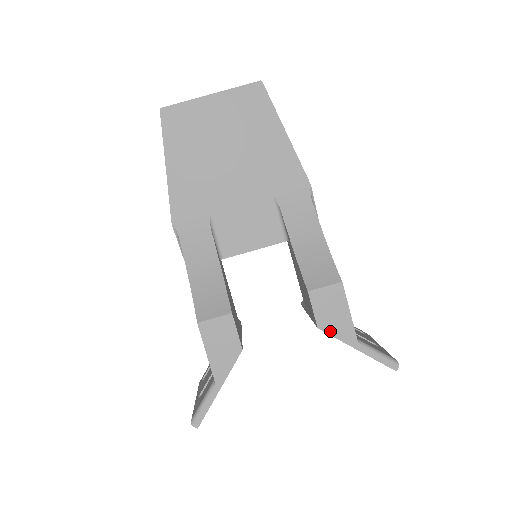
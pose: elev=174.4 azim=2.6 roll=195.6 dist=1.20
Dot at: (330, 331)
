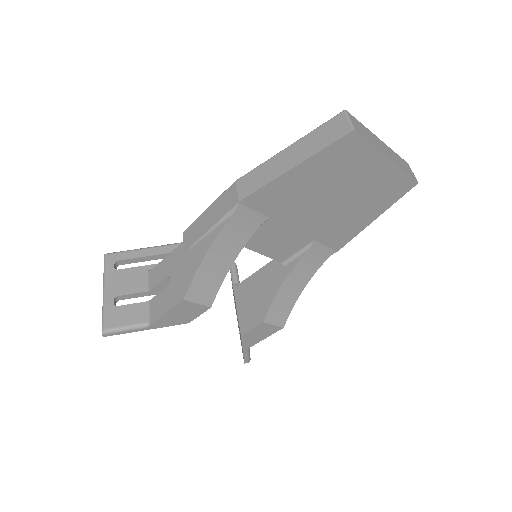
Dot at: (244, 339)
